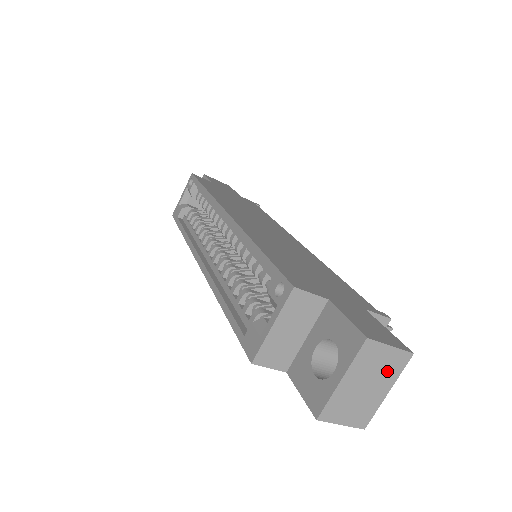
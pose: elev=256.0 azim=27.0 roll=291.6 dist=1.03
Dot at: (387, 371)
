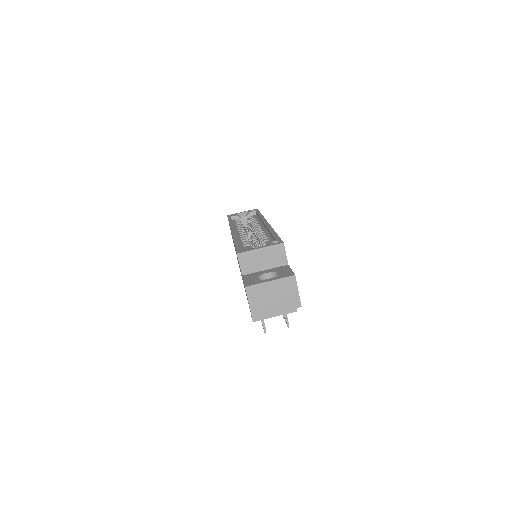
Dot at: (286, 301)
